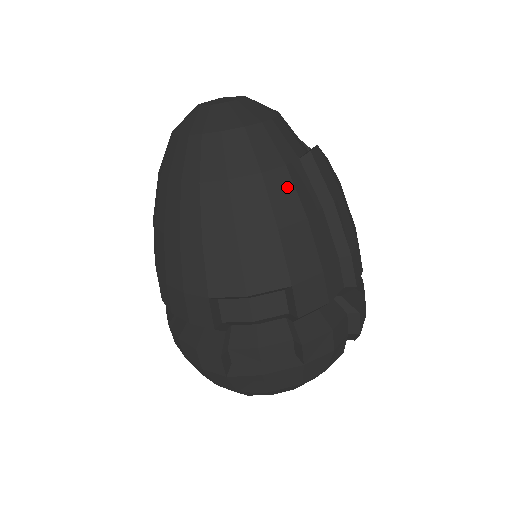
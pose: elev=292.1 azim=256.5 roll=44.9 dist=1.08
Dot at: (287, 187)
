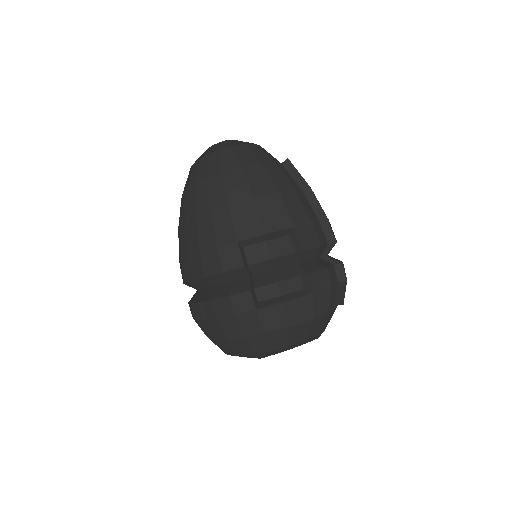
Dot at: (279, 172)
